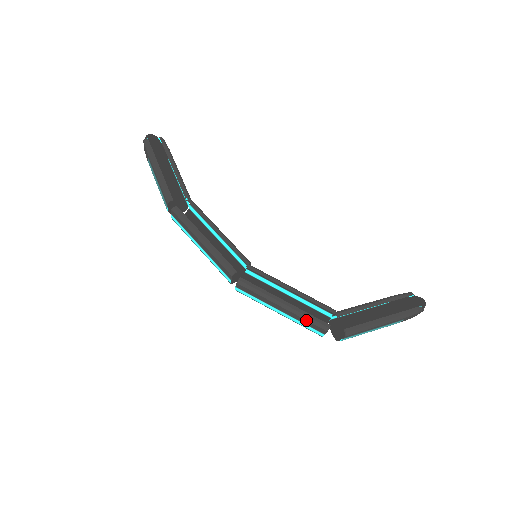
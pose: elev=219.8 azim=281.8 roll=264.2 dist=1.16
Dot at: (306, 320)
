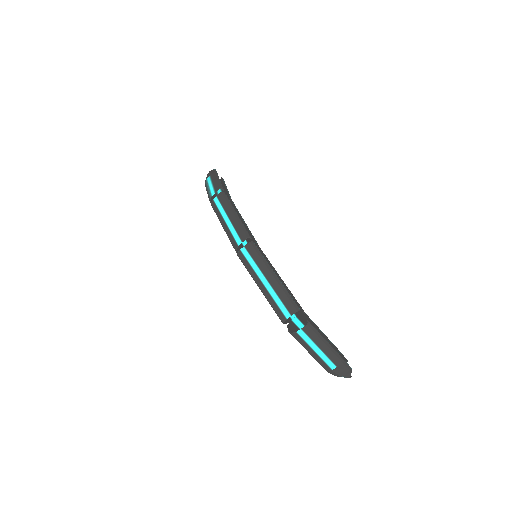
Dot at: (286, 294)
